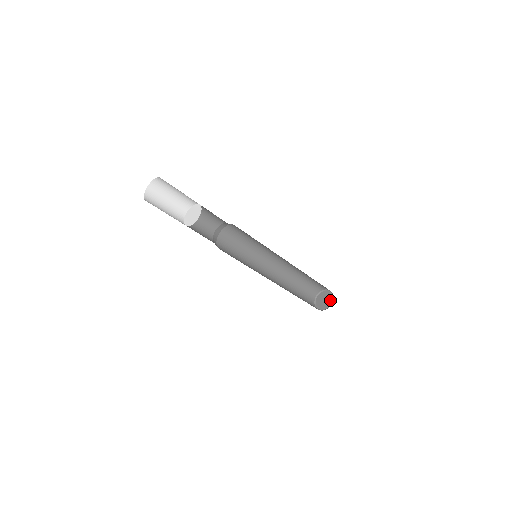
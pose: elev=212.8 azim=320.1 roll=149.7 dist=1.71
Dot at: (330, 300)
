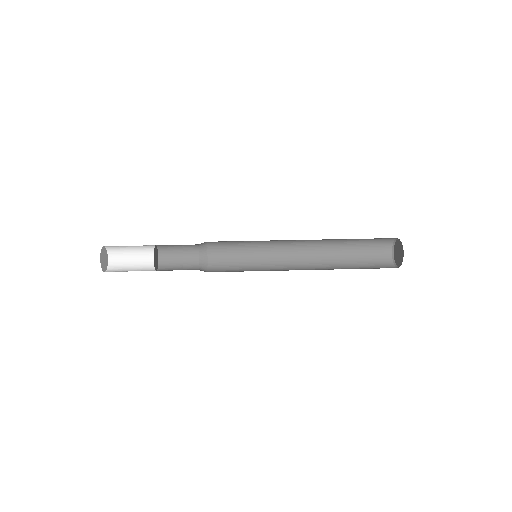
Dot at: (398, 262)
